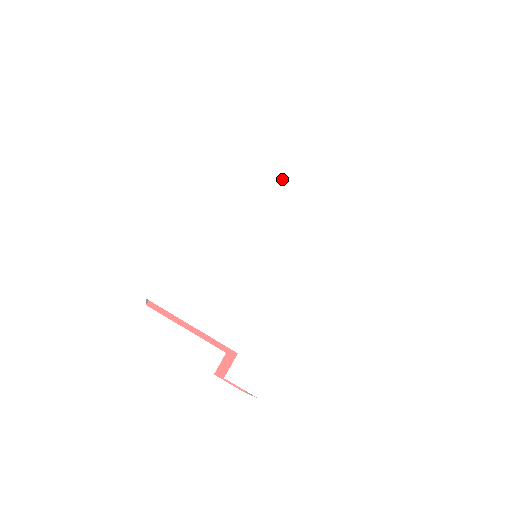
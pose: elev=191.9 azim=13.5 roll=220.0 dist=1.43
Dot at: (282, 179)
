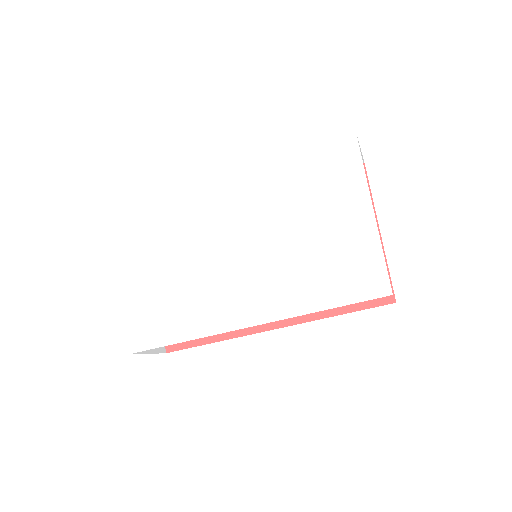
Dot at: (324, 202)
